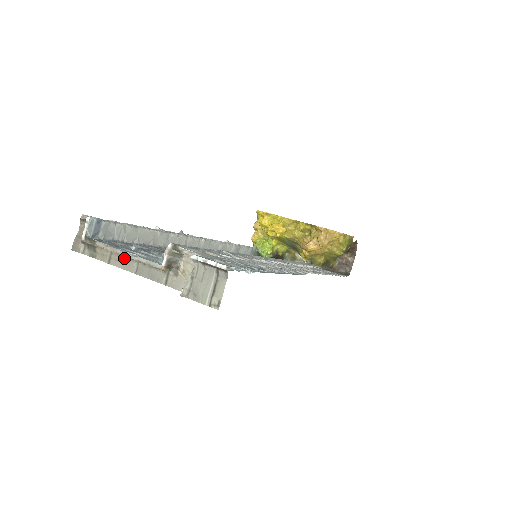
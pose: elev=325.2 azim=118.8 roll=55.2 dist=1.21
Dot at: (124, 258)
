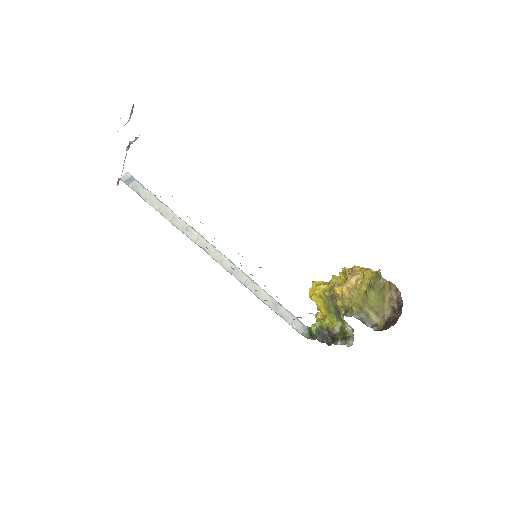
Dot at: occluded
